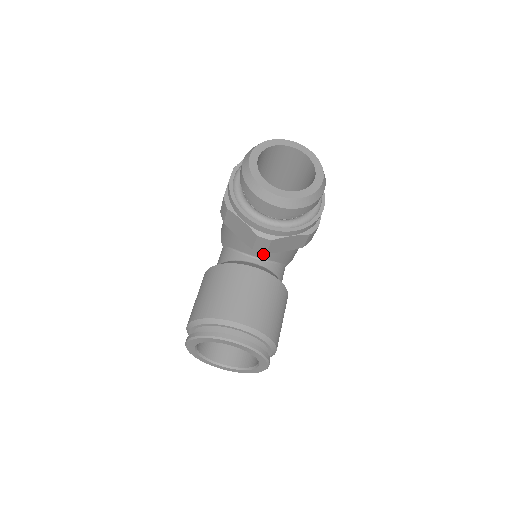
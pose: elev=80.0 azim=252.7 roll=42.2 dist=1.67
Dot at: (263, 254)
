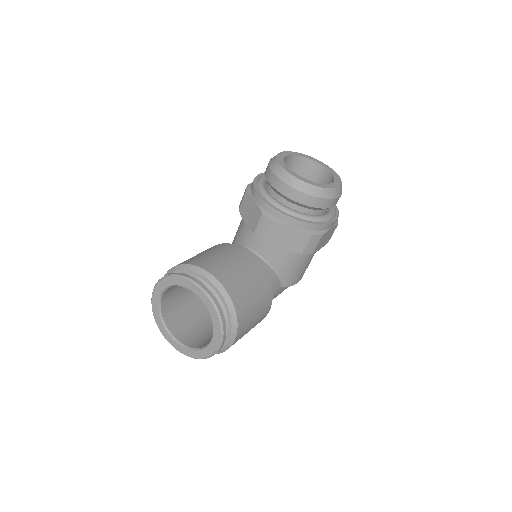
Dot at: (263, 249)
